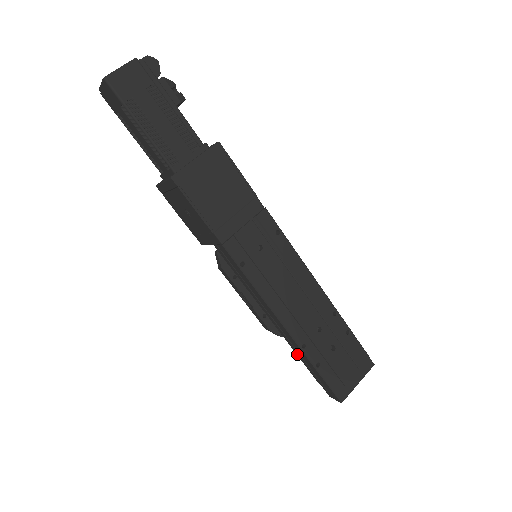
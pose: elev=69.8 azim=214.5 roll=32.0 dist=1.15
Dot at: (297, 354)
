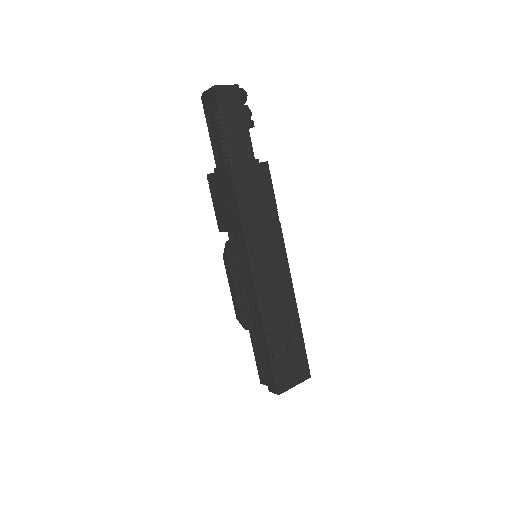
Dot at: (254, 349)
